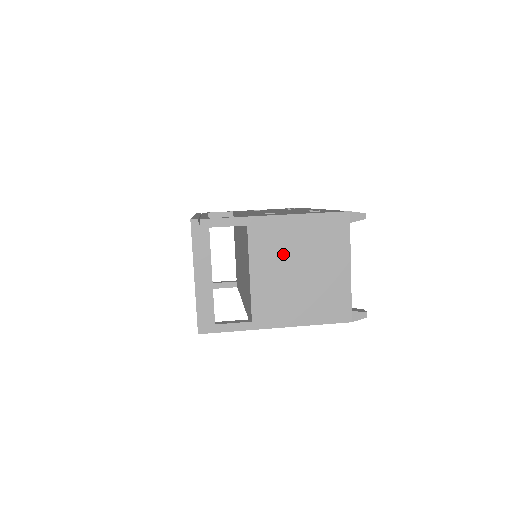
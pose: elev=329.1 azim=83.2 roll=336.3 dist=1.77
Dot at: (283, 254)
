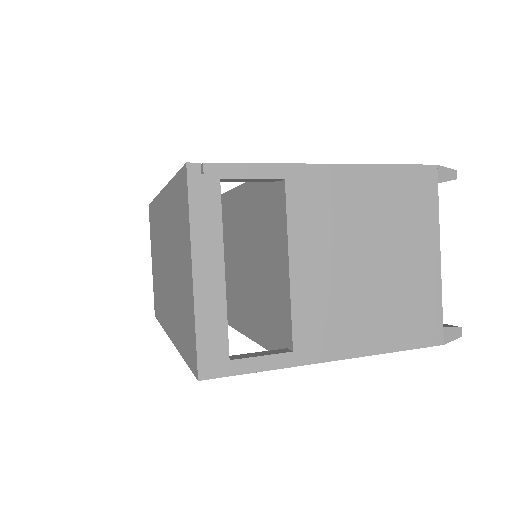
Dot at: (342, 231)
